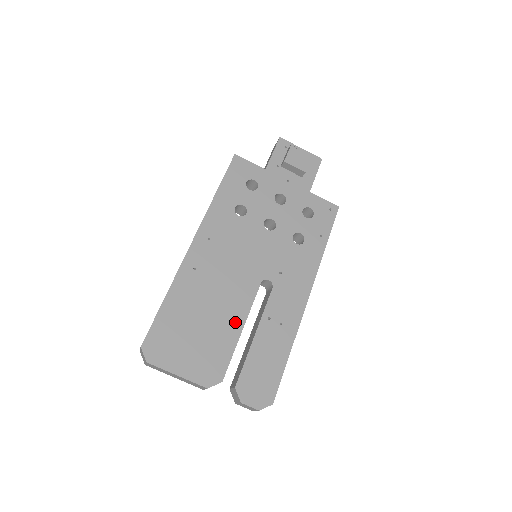
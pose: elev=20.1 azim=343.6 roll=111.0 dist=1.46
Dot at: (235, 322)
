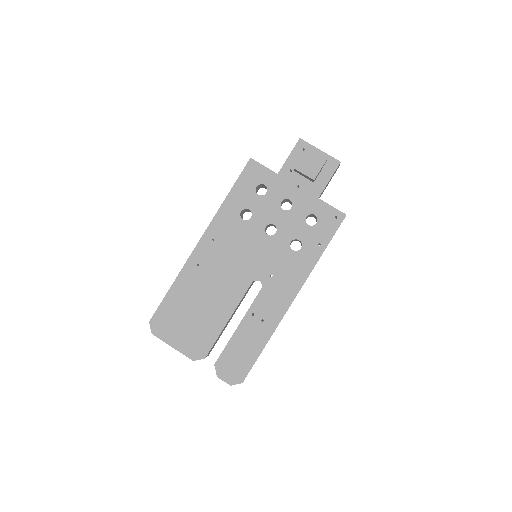
Dot at: (223, 313)
